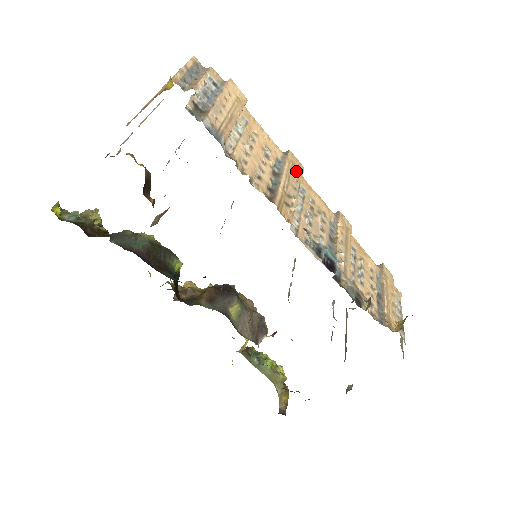
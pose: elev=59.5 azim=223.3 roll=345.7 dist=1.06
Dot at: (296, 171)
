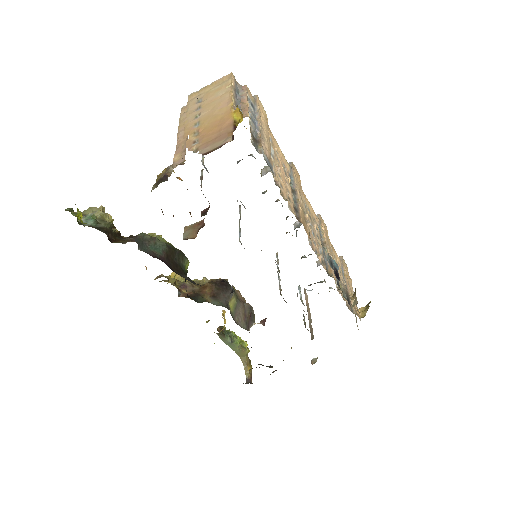
Dot at: (299, 183)
